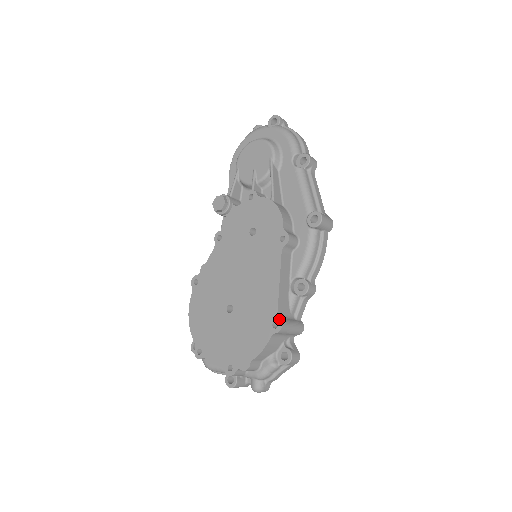
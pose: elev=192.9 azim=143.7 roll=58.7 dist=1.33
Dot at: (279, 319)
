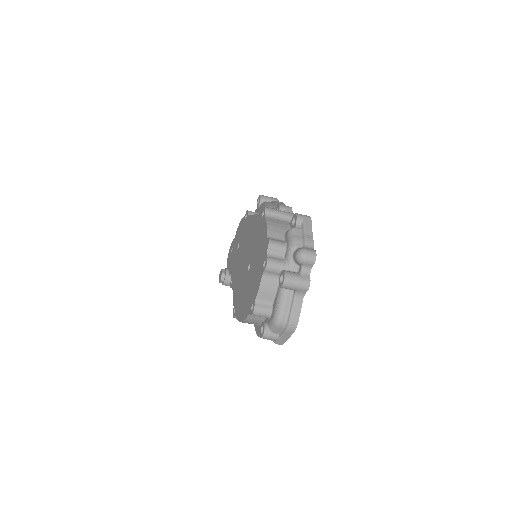
Dot at: (262, 210)
